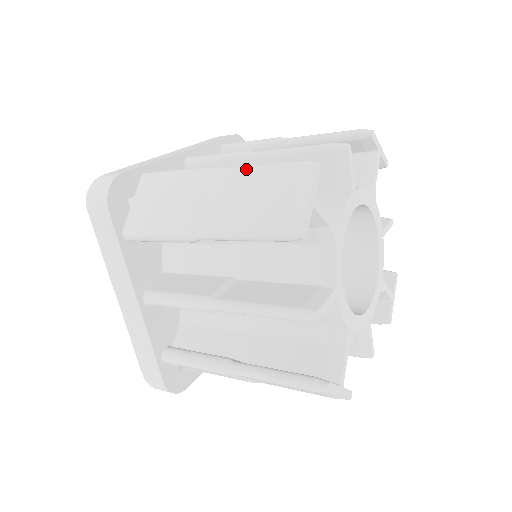
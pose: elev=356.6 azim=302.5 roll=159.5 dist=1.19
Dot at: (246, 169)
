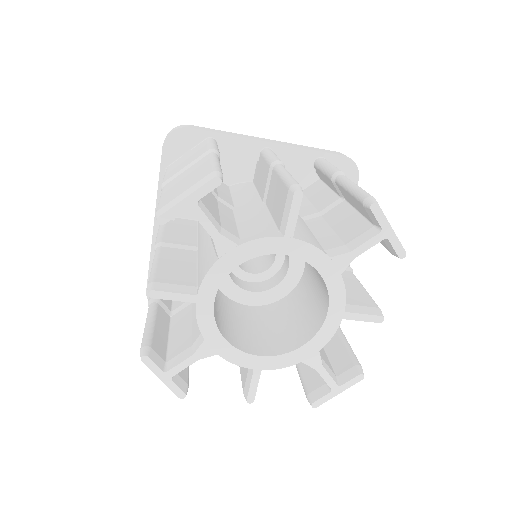
Dot at: occluded
